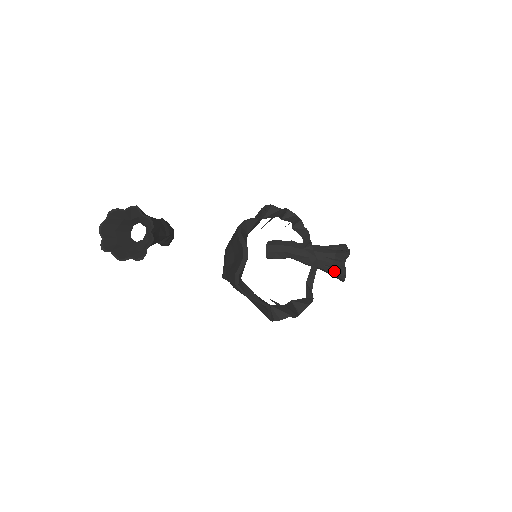
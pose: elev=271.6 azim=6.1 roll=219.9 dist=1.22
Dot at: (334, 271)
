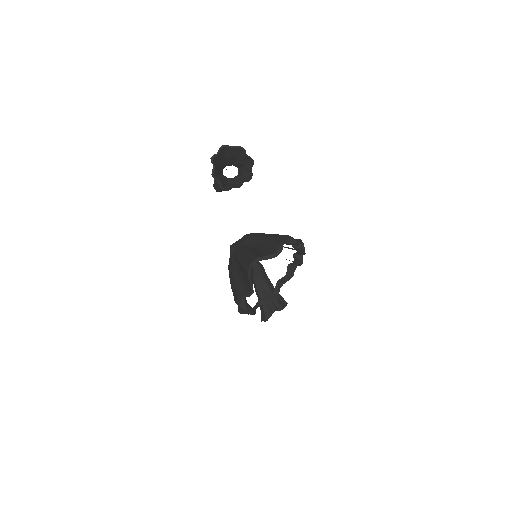
Dot at: (267, 310)
